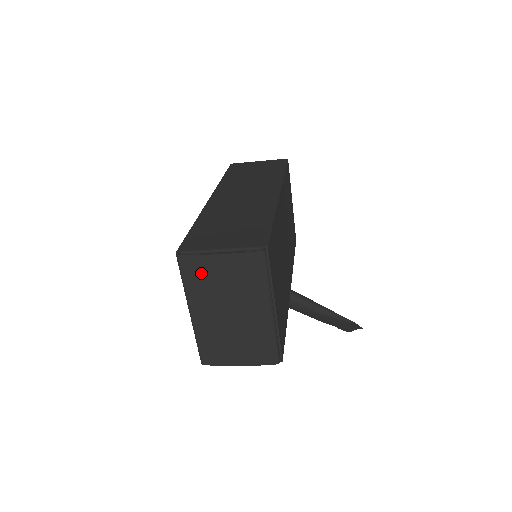
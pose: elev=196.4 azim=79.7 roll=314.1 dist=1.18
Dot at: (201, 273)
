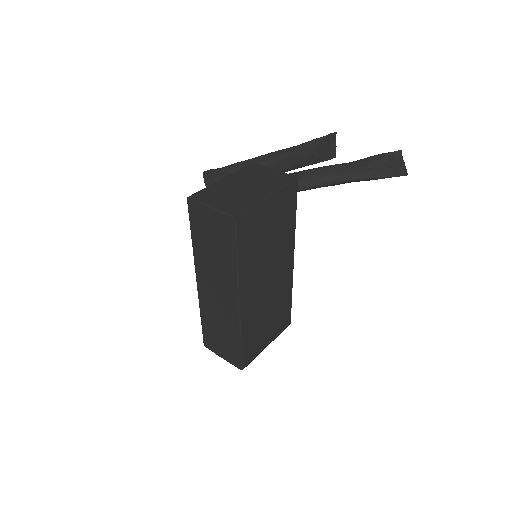
Dot at: occluded
